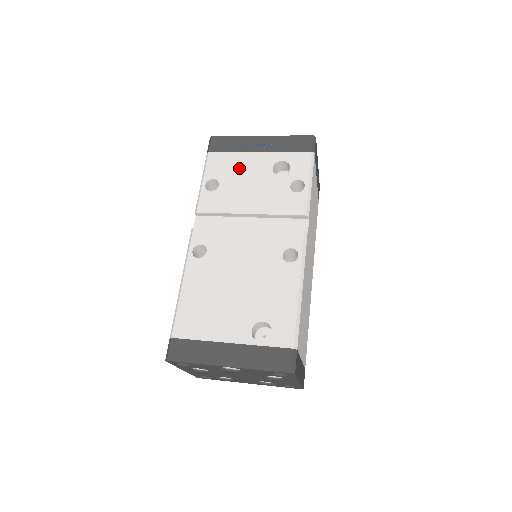
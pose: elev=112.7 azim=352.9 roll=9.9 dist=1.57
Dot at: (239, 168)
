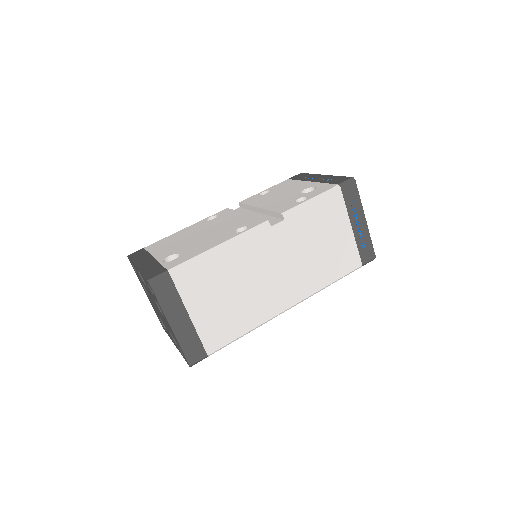
Dot at: (289, 187)
